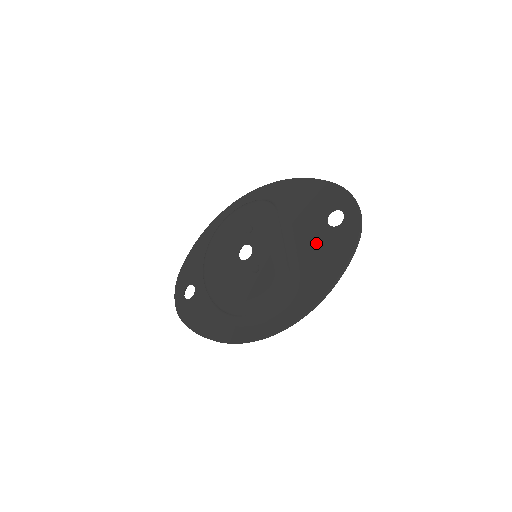
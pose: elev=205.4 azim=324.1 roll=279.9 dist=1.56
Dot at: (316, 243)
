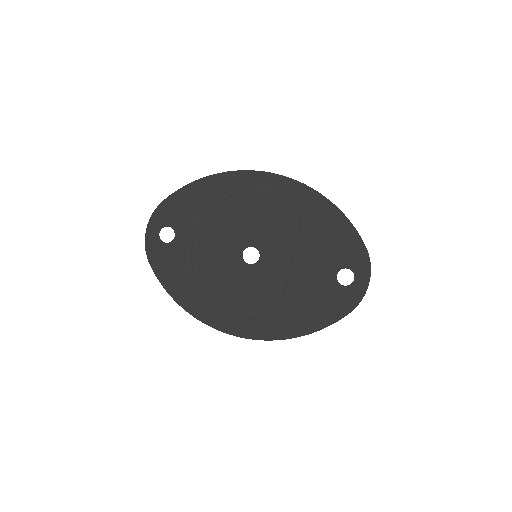
Dot at: (317, 286)
